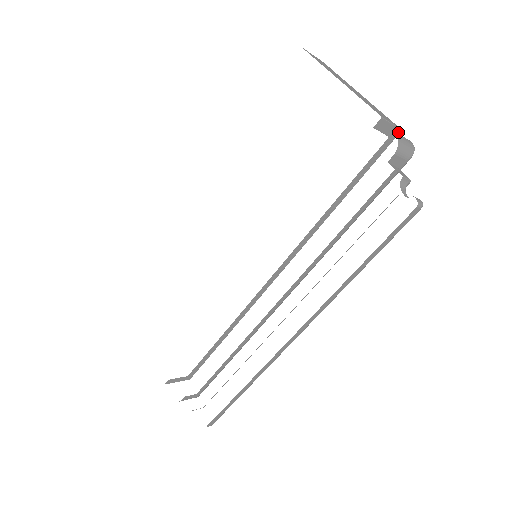
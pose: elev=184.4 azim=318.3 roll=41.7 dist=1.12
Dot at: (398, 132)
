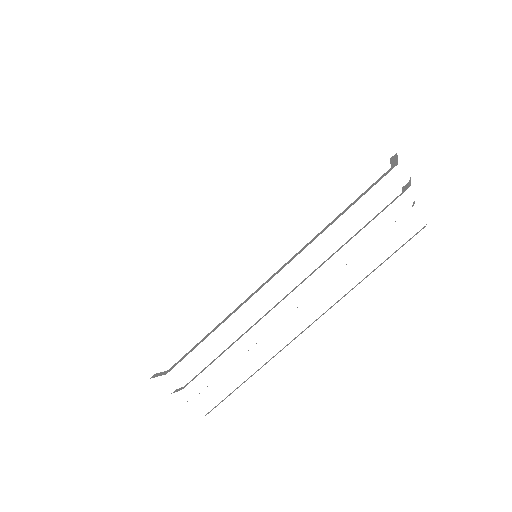
Dot at: (396, 164)
